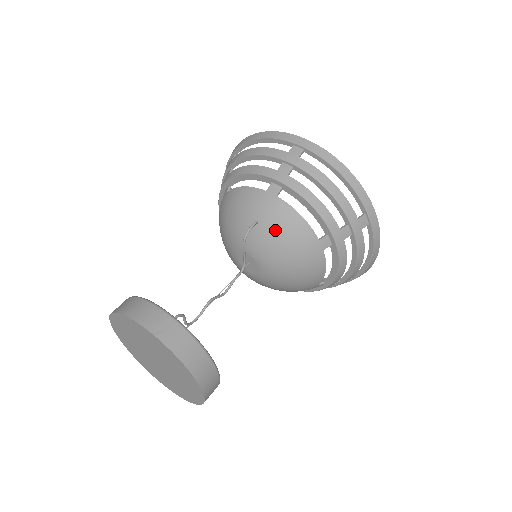
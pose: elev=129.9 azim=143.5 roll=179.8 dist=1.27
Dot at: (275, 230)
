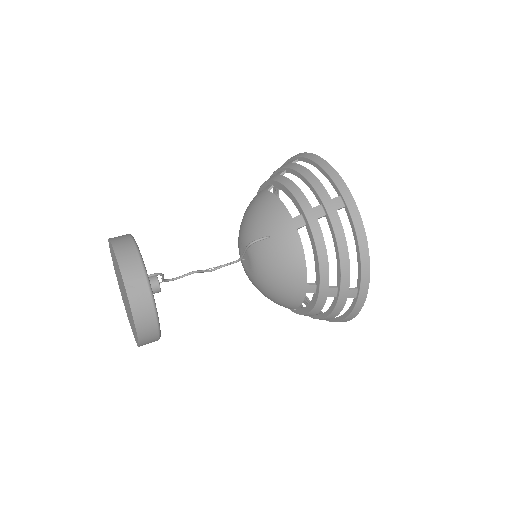
Dot at: (278, 254)
